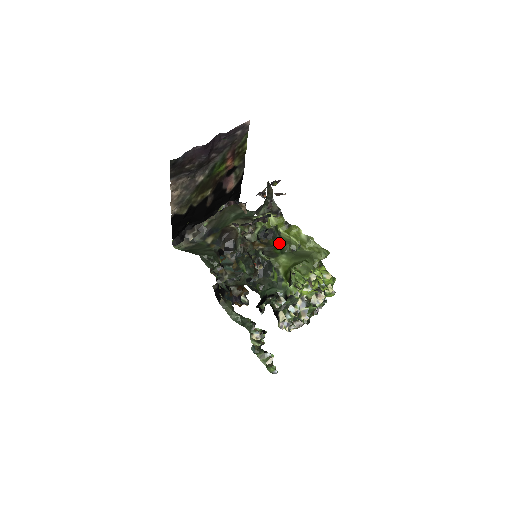
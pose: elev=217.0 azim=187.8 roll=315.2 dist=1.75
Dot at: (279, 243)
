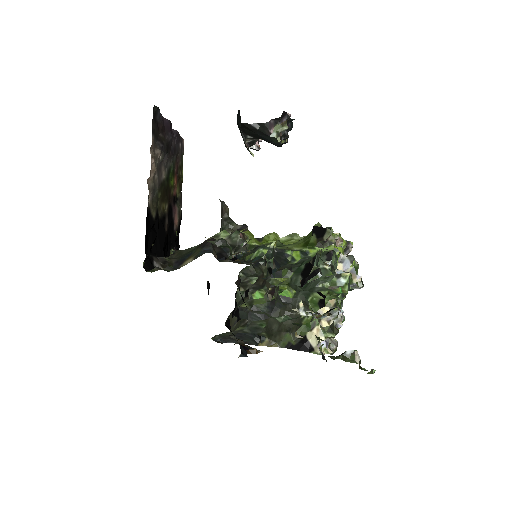
Dot at: occluded
